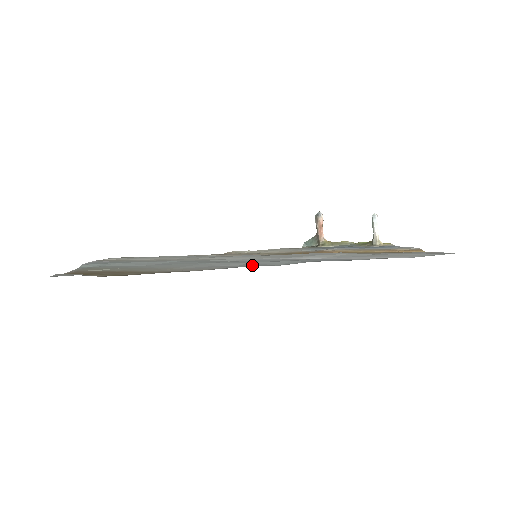
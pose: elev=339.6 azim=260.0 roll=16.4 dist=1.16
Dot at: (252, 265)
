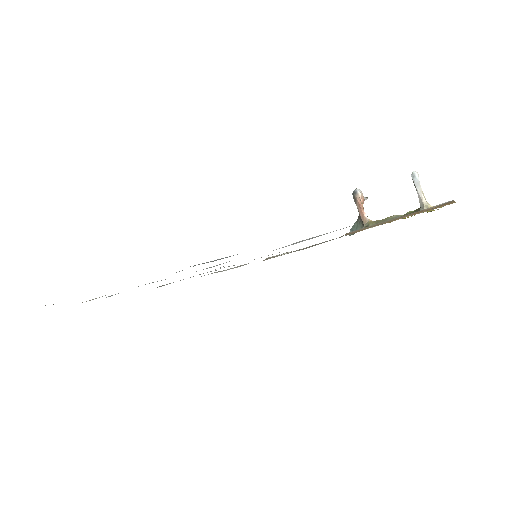
Dot at: occluded
